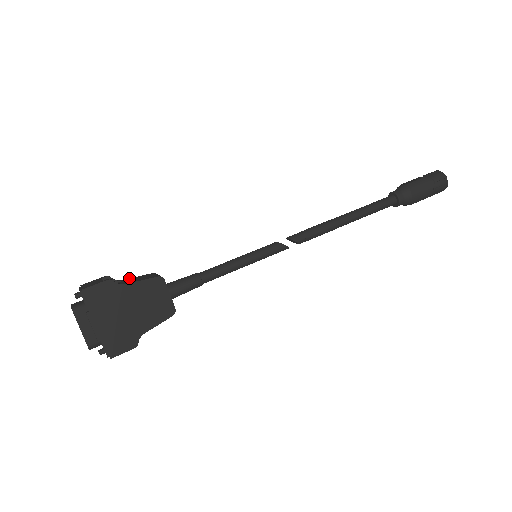
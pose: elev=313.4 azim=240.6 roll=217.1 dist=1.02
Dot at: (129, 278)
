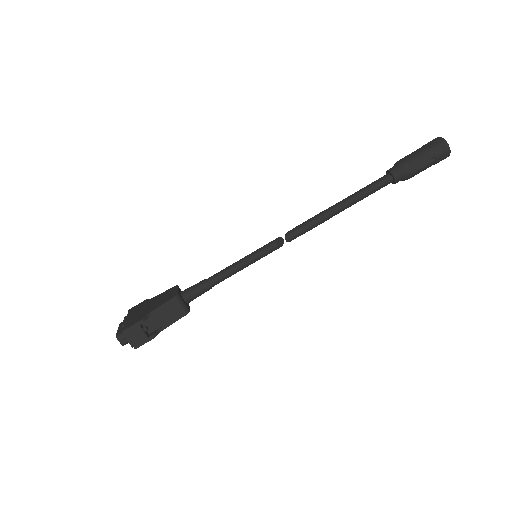
Dot at: (157, 309)
